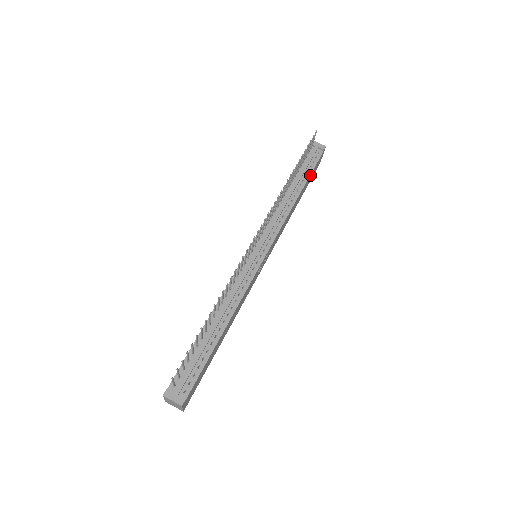
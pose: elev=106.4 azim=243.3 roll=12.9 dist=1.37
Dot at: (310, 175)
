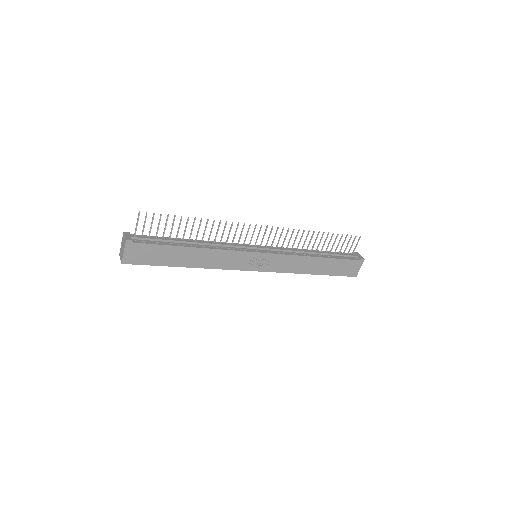
Dot at: (338, 260)
